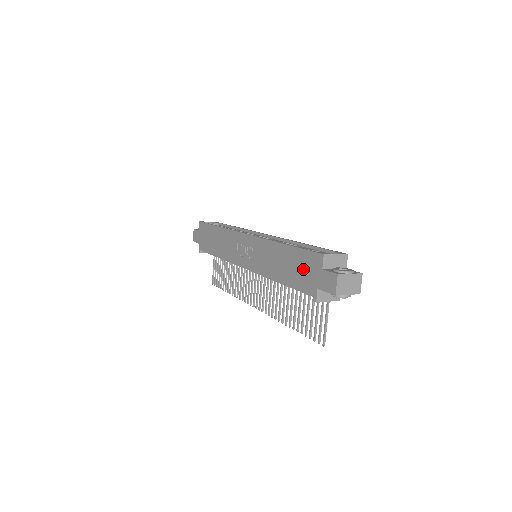
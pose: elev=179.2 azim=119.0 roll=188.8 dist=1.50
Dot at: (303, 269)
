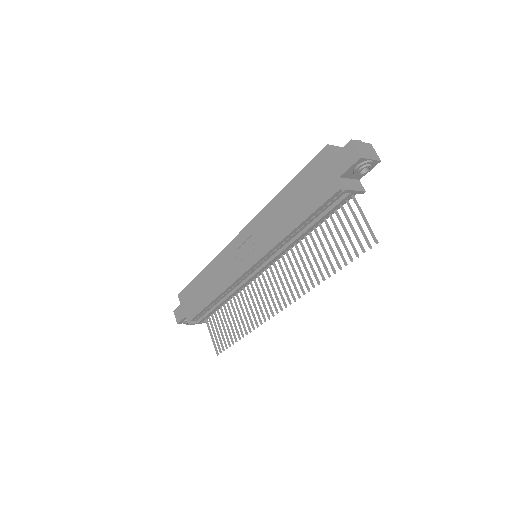
Dot at: (314, 182)
